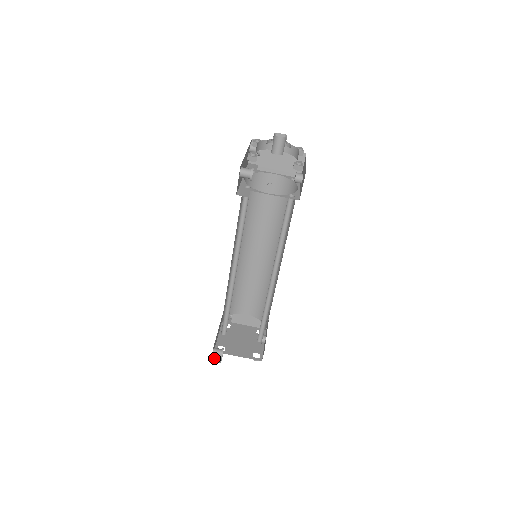
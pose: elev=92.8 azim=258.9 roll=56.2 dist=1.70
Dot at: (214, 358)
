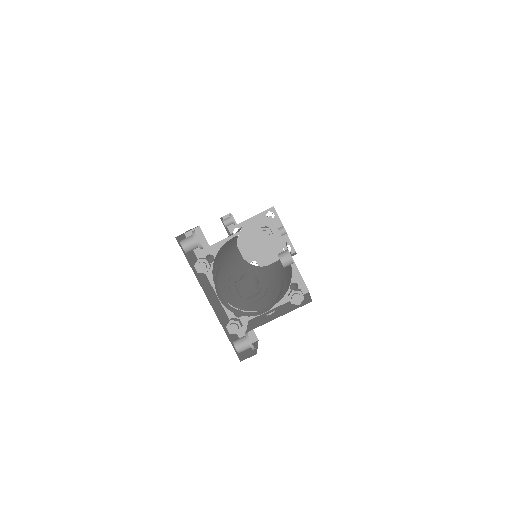
Dot at: occluded
